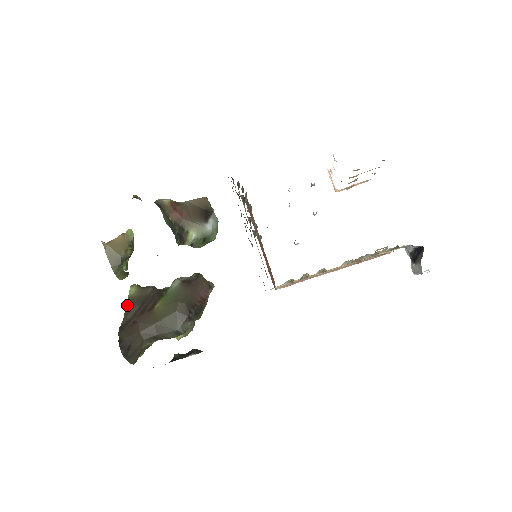
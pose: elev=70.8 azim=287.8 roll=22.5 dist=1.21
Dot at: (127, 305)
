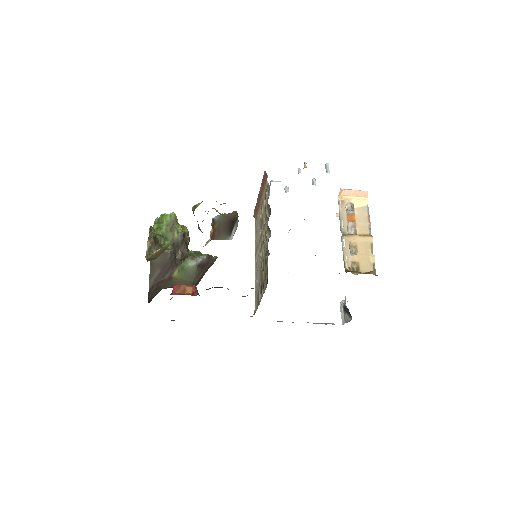
Dot at: (151, 267)
